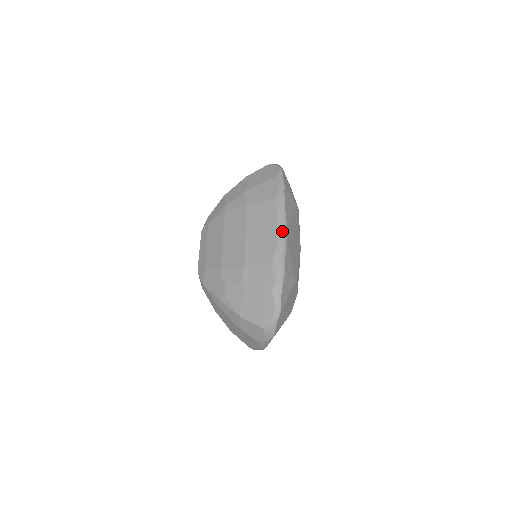
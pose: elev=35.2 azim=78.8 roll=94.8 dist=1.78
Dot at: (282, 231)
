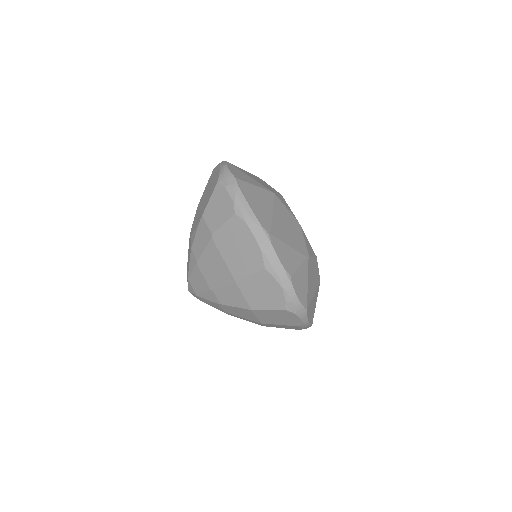
Dot at: occluded
